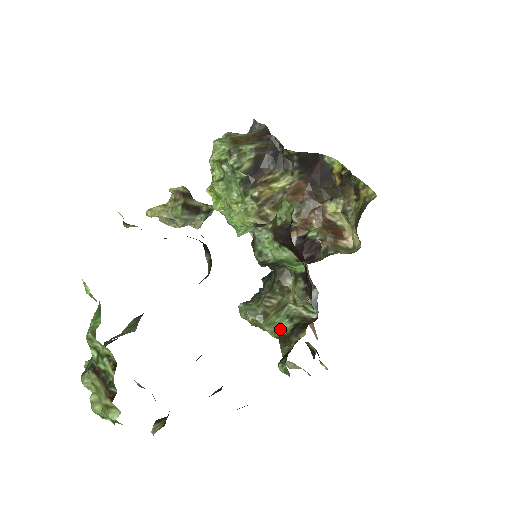
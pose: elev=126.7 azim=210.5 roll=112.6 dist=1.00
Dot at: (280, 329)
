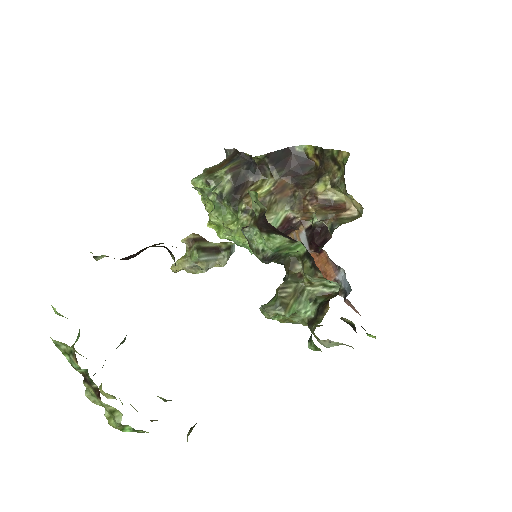
Dot at: (307, 315)
